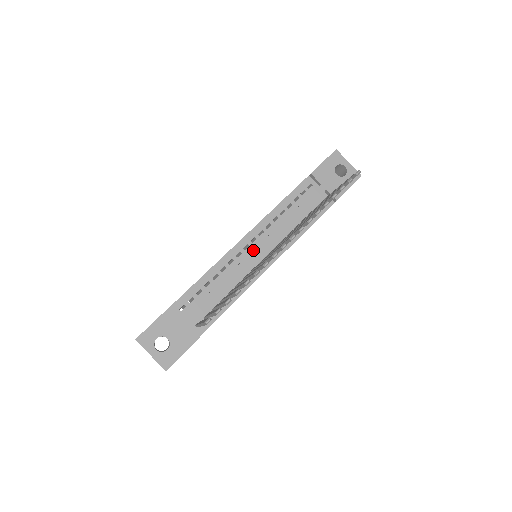
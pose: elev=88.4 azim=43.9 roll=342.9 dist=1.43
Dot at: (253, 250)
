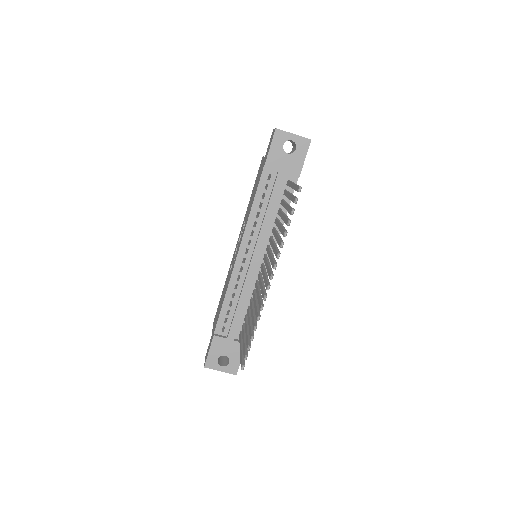
Dot at: (250, 262)
